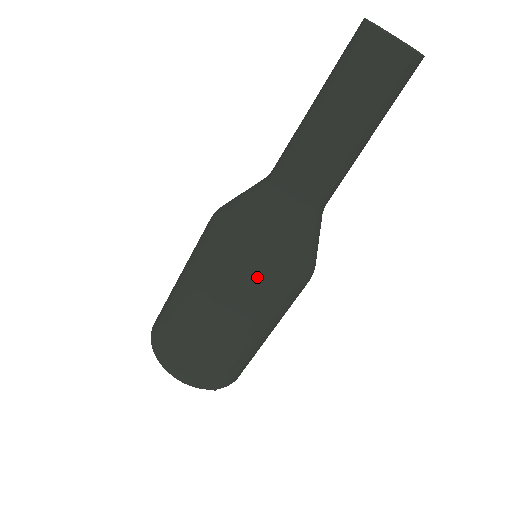
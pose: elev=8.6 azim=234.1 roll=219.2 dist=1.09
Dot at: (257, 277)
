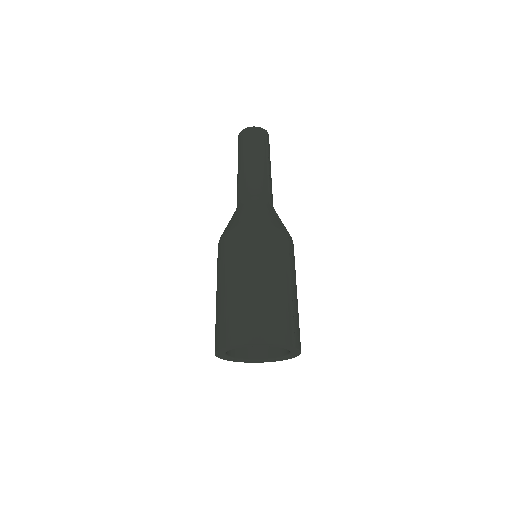
Dot at: (270, 229)
